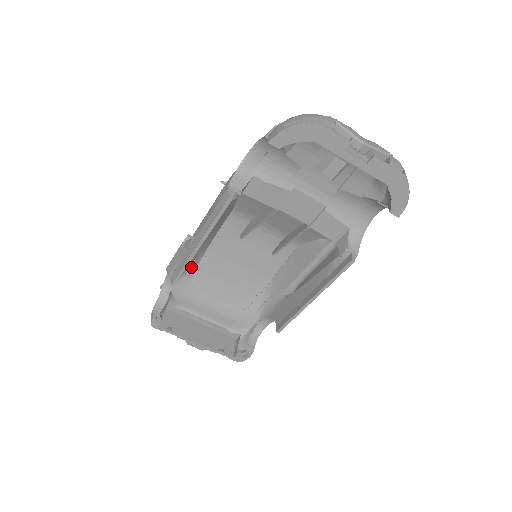
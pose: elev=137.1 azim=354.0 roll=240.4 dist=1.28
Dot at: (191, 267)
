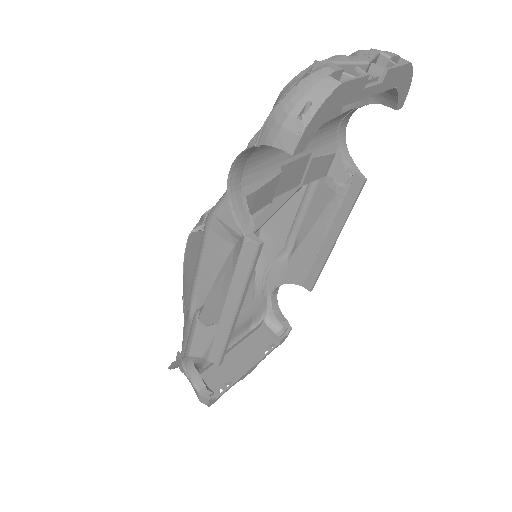
Dot at: occluded
